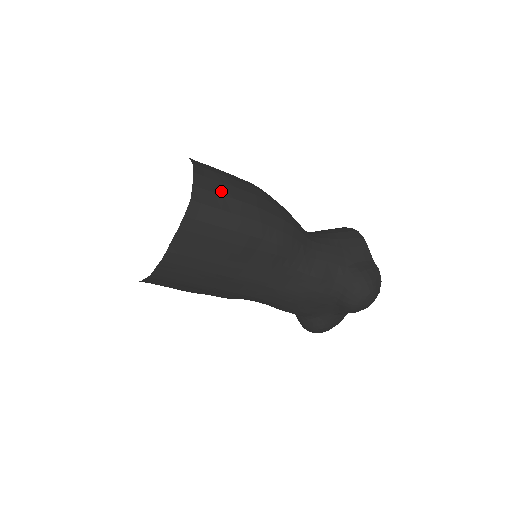
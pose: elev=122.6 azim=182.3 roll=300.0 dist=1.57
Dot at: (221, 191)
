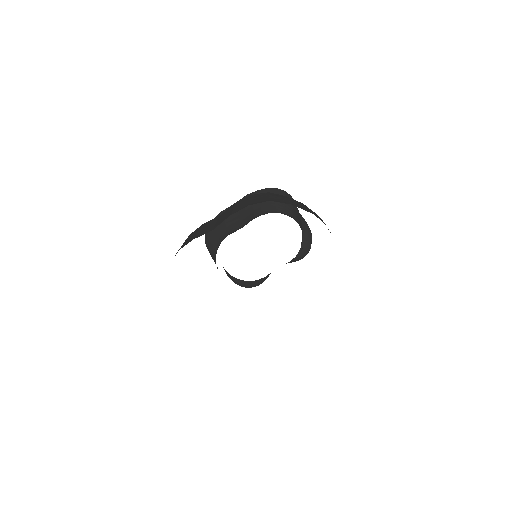
Dot at: occluded
